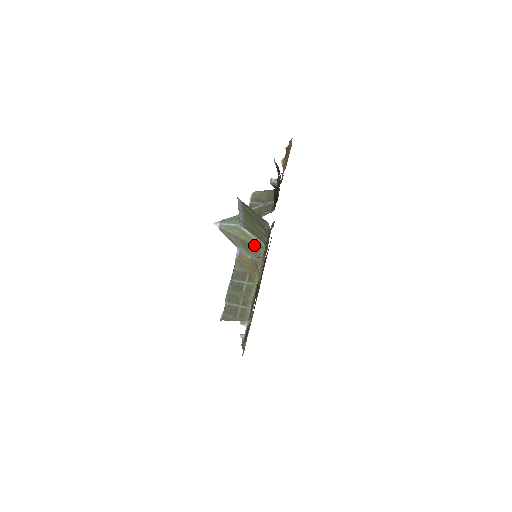
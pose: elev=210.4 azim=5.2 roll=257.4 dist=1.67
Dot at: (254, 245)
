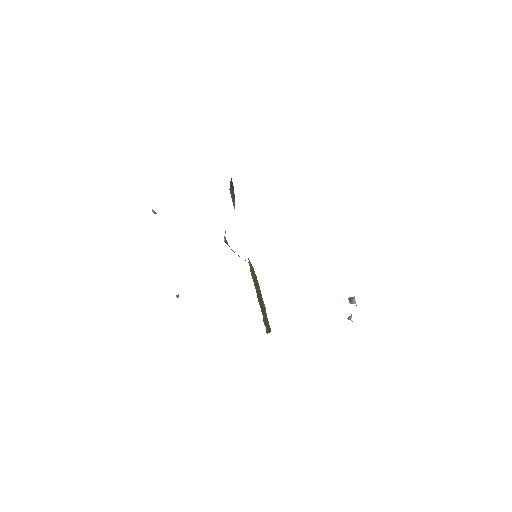
Dot at: occluded
